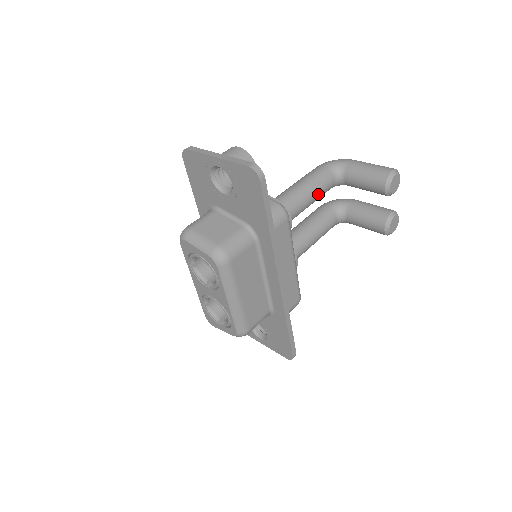
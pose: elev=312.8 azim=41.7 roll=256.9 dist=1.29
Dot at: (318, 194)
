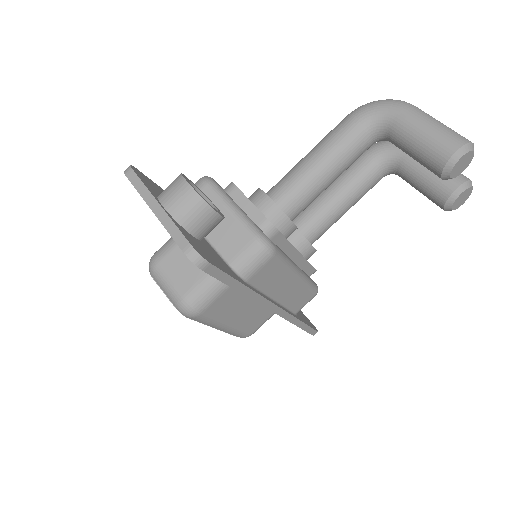
Dot at: (342, 169)
